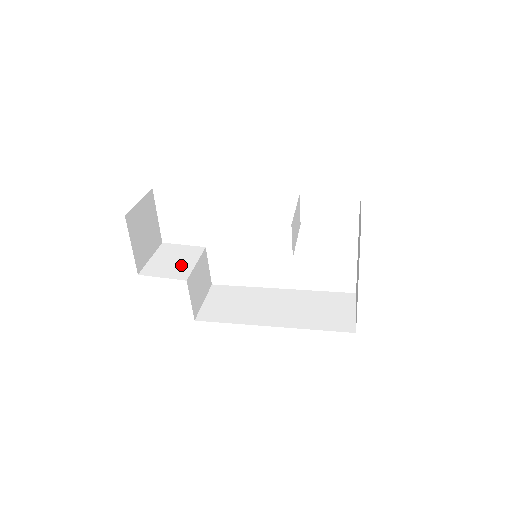
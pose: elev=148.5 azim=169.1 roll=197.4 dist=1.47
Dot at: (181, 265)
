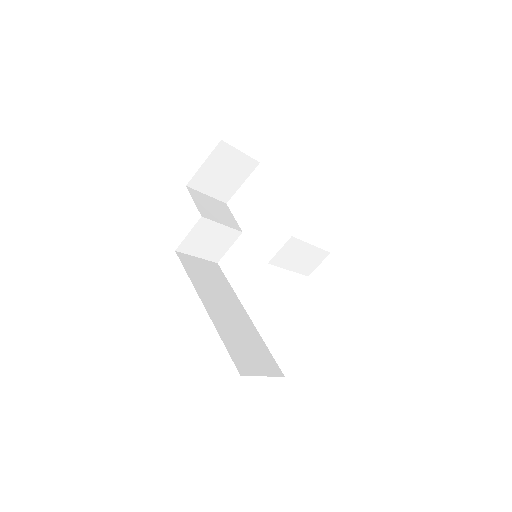
Dot at: (214, 214)
